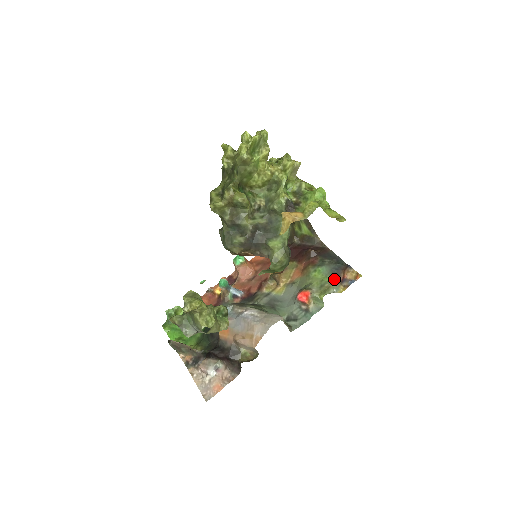
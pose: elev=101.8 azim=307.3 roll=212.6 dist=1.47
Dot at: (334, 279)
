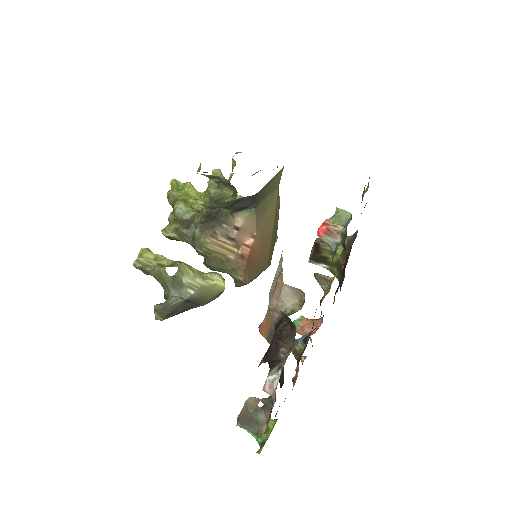
Dot at: occluded
